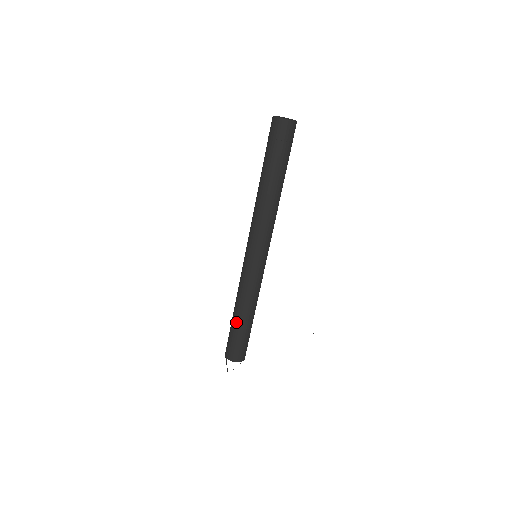
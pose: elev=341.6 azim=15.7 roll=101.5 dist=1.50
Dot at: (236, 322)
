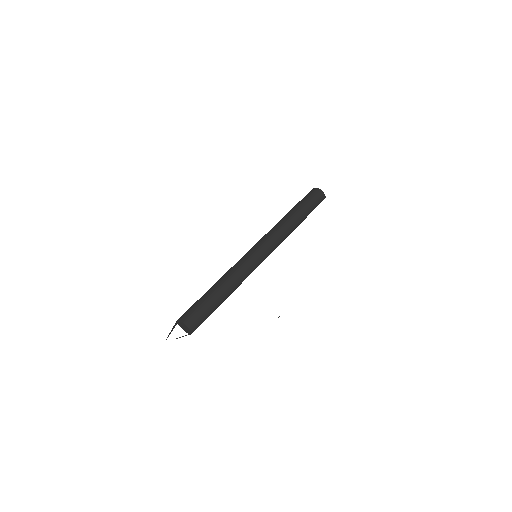
Dot at: (210, 291)
